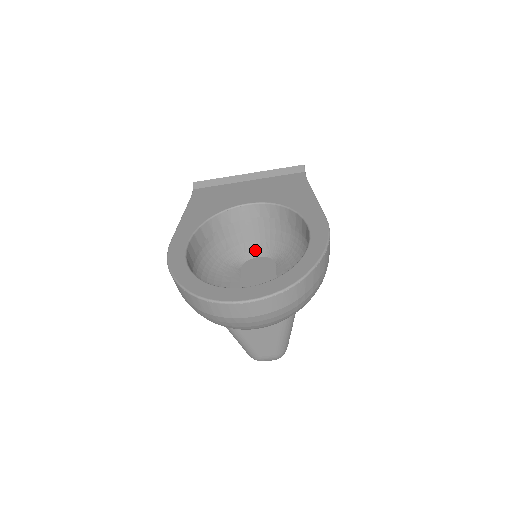
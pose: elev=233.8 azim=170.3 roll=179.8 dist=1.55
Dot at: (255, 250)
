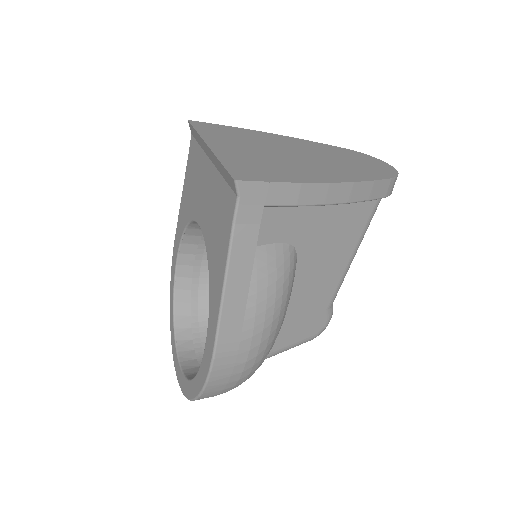
Dot at: occluded
